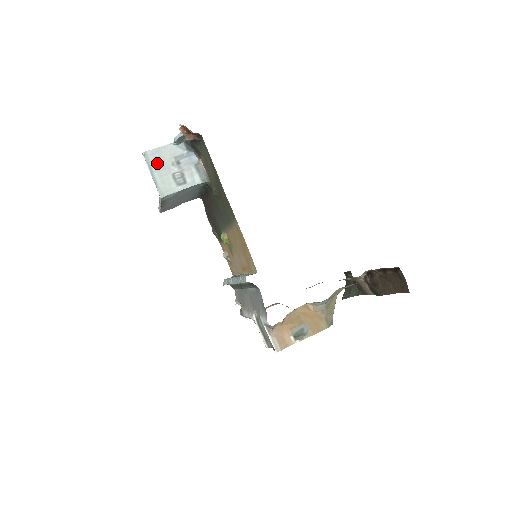
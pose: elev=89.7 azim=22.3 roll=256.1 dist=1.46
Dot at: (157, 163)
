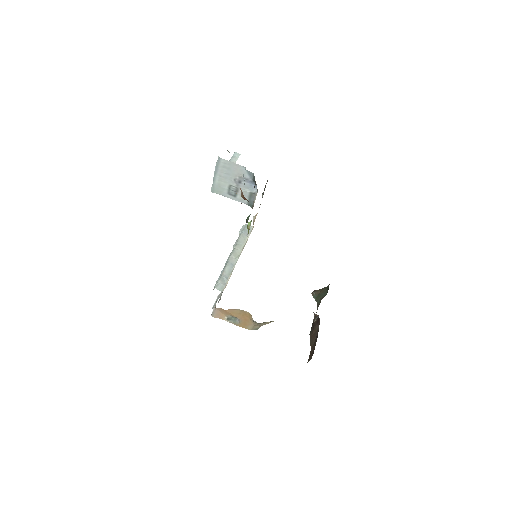
Dot at: (224, 171)
